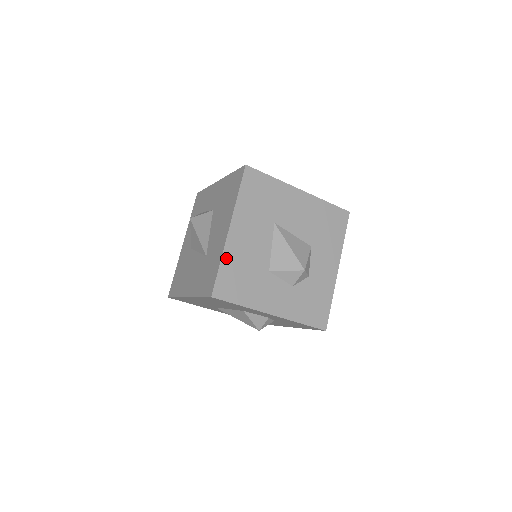
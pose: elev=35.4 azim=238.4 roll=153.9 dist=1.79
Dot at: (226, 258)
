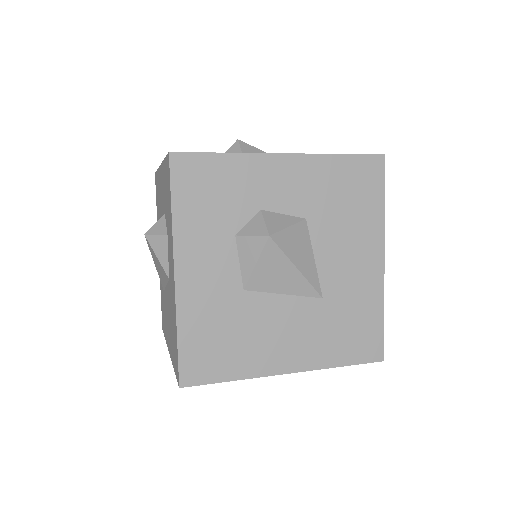
Dot at: occluded
